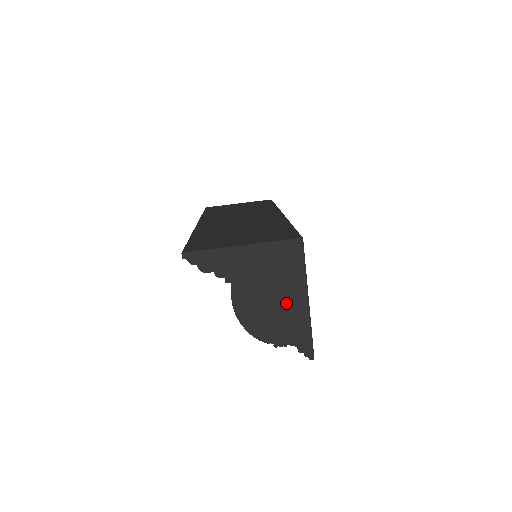
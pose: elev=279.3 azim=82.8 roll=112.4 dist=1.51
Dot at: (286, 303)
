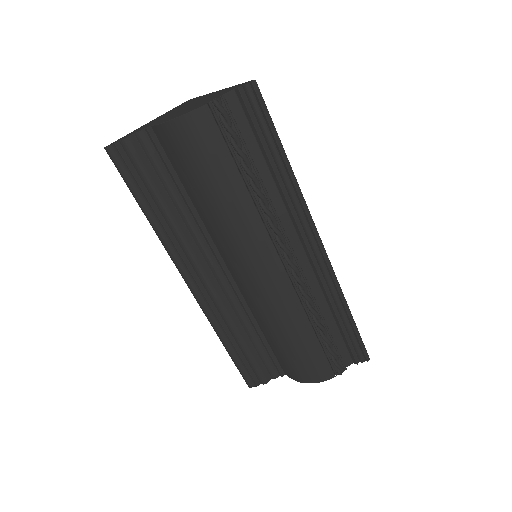
Dot at: (202, 100)
